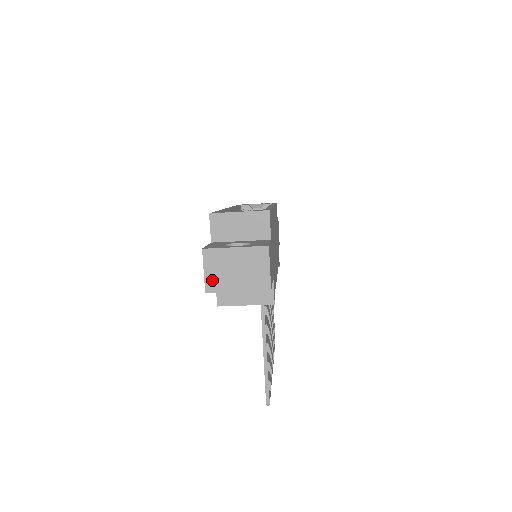
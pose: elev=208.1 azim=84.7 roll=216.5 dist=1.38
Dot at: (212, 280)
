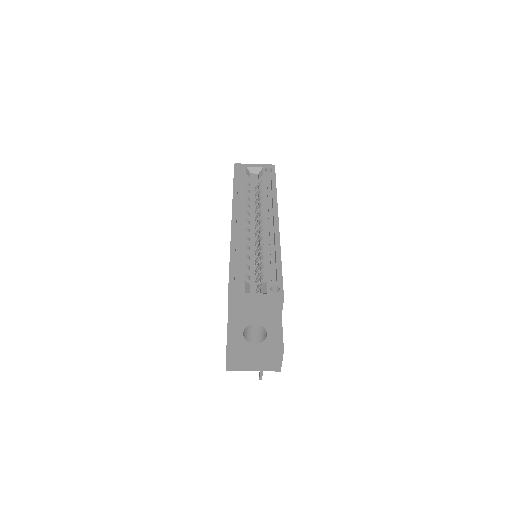
Dot at: (233, 365)
